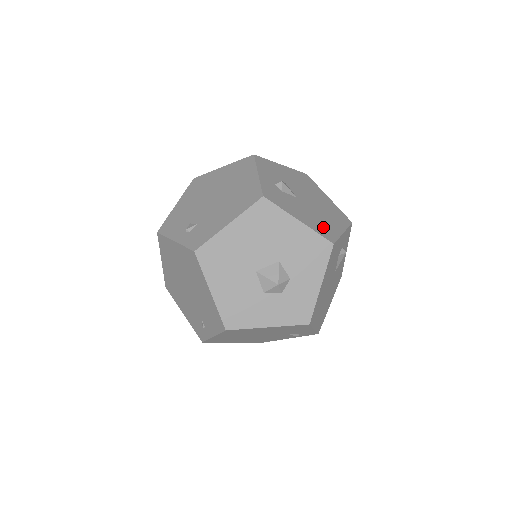
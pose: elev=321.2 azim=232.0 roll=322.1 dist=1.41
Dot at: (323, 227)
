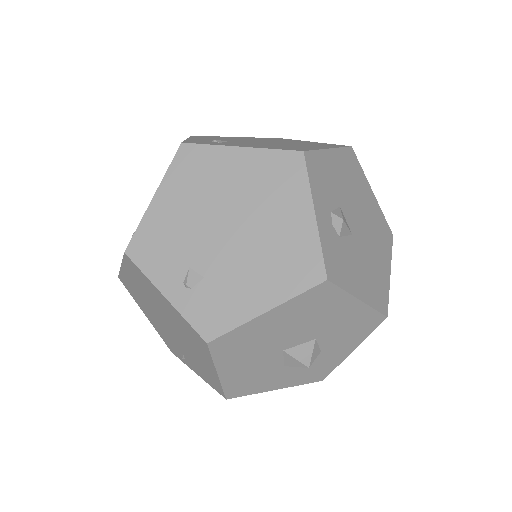
Dot at: (377, 286)
